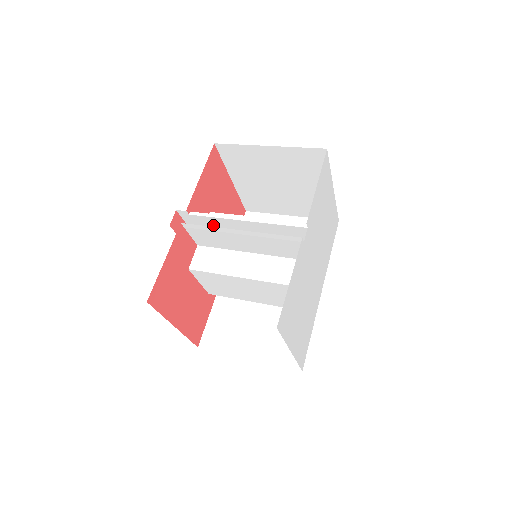
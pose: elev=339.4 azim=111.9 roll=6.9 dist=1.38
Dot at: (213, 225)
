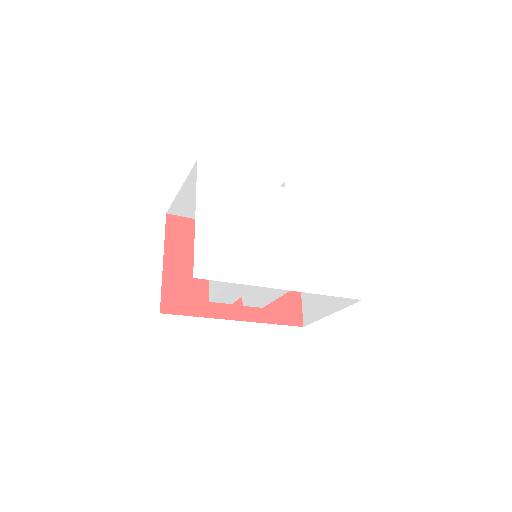
Dot at: occluded
